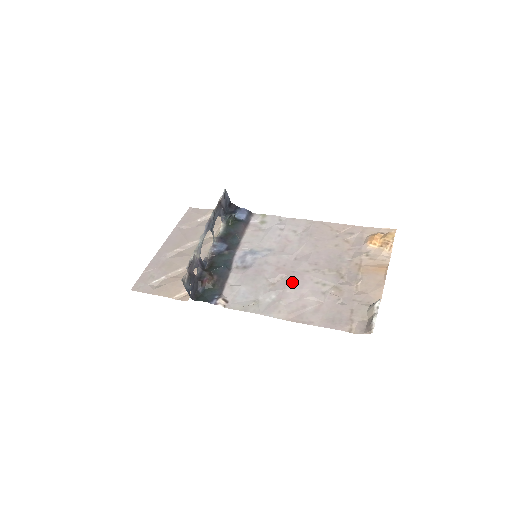
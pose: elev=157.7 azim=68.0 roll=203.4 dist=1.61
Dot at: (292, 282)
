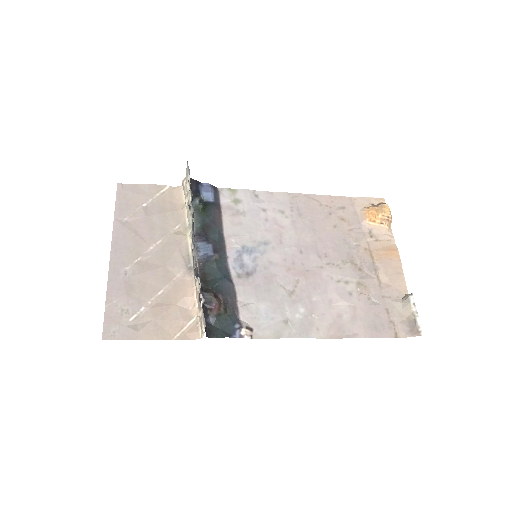
Dot at: (313, 286)
